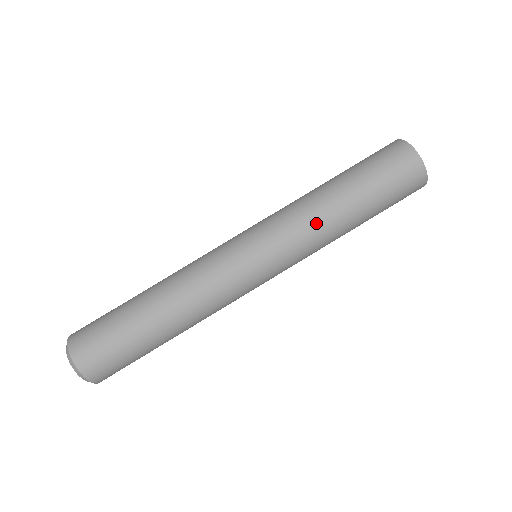
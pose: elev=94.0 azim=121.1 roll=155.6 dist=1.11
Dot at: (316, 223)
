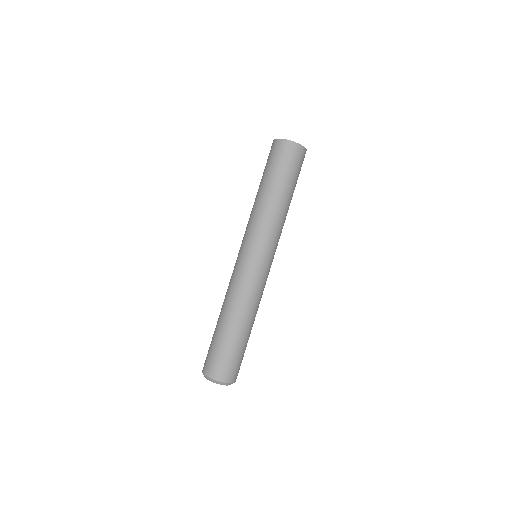
Dot at: (258, 212)
